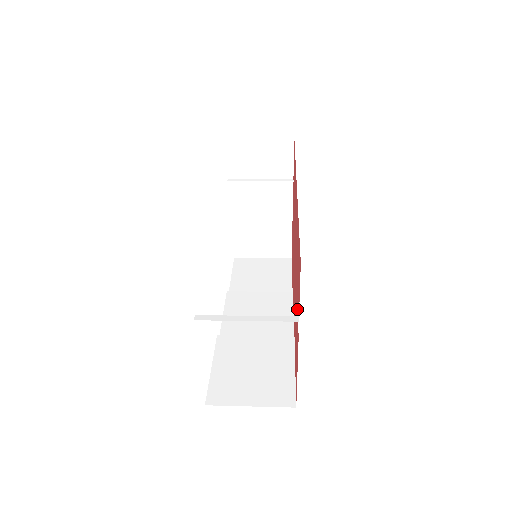
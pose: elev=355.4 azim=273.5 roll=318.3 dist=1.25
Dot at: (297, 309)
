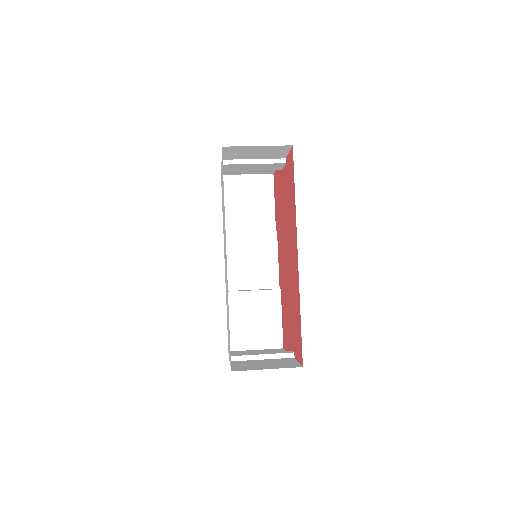
Dot at: (291, 332)
